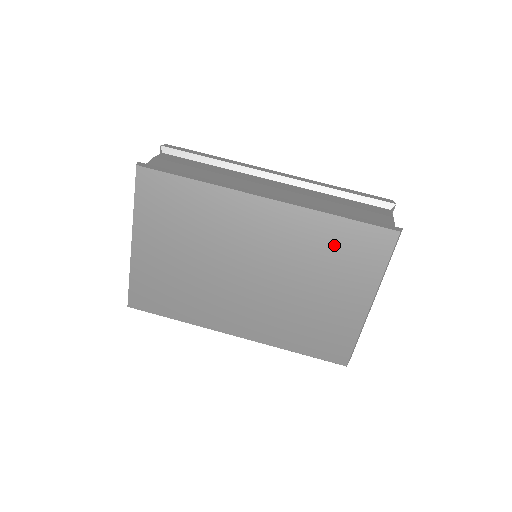
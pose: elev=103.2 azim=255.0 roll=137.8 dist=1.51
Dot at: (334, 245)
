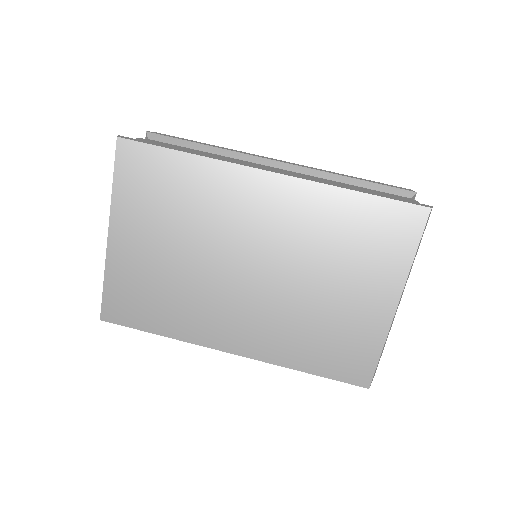
Dot at: (352, 228)
